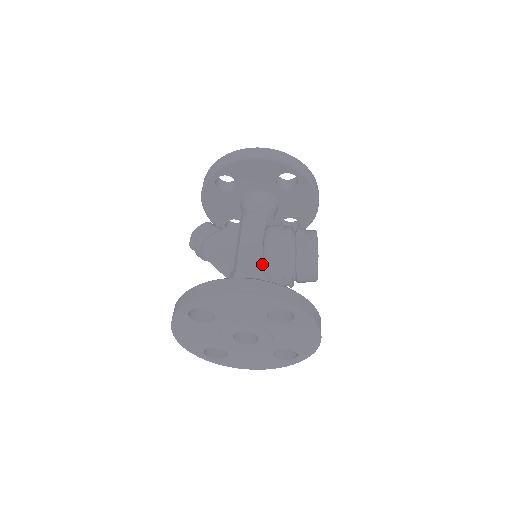
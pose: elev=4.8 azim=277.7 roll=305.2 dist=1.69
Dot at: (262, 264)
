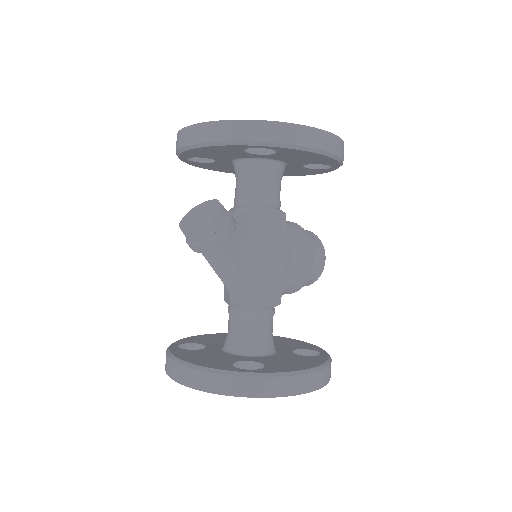
Dot at: (281, 292)
